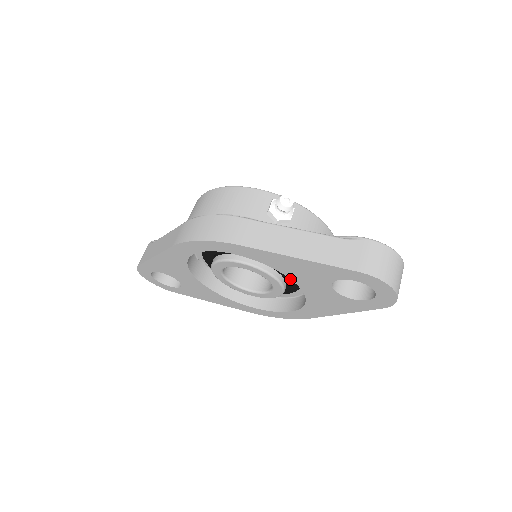
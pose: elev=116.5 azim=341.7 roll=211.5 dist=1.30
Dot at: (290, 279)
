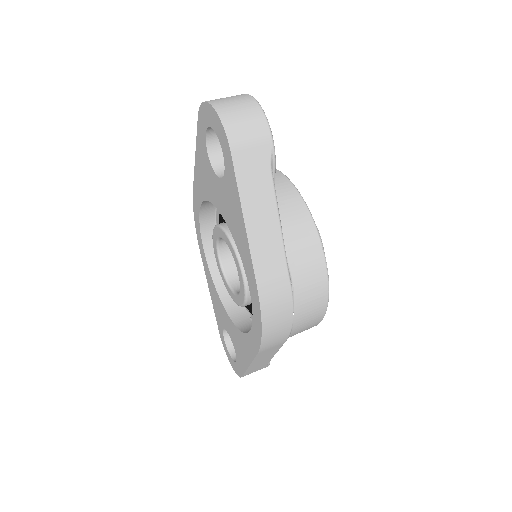
Dot at: occluded
